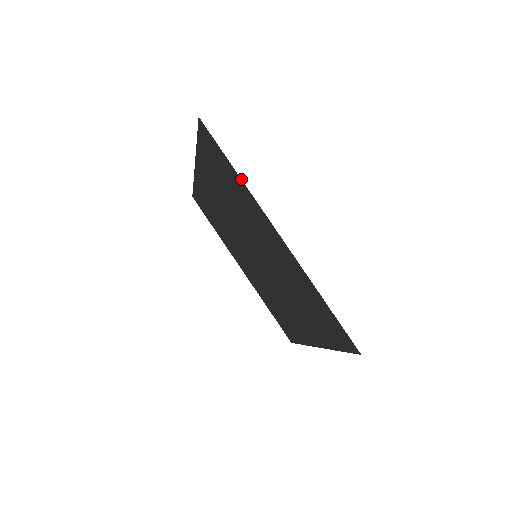
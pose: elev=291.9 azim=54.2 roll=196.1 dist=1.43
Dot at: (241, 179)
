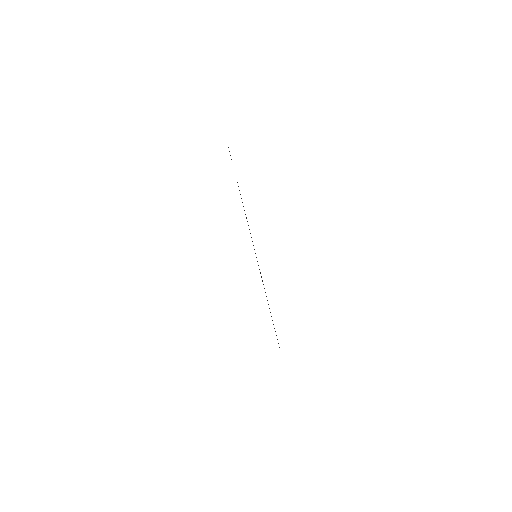
Dot at: occluded
